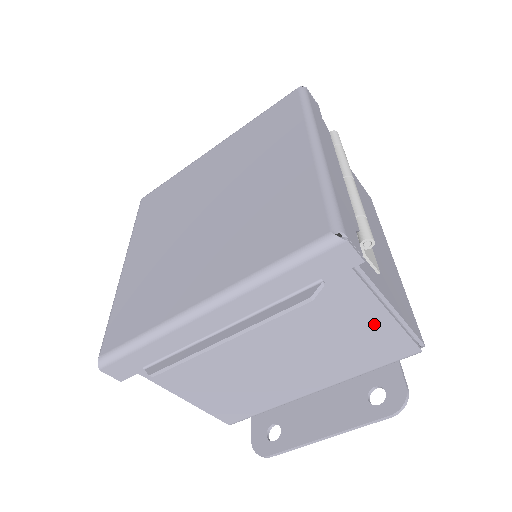
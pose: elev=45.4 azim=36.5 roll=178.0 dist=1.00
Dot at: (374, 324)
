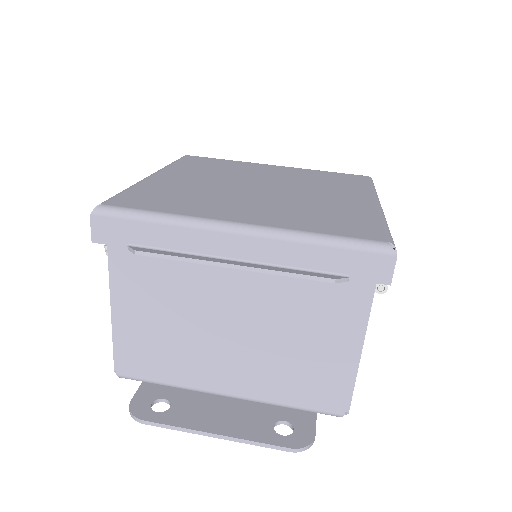
Dot at: (337, 356)
